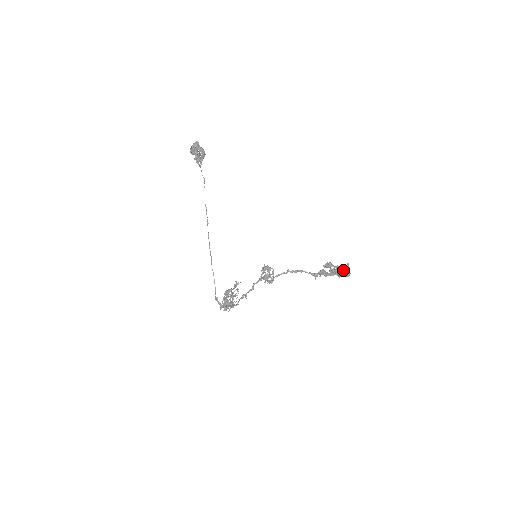
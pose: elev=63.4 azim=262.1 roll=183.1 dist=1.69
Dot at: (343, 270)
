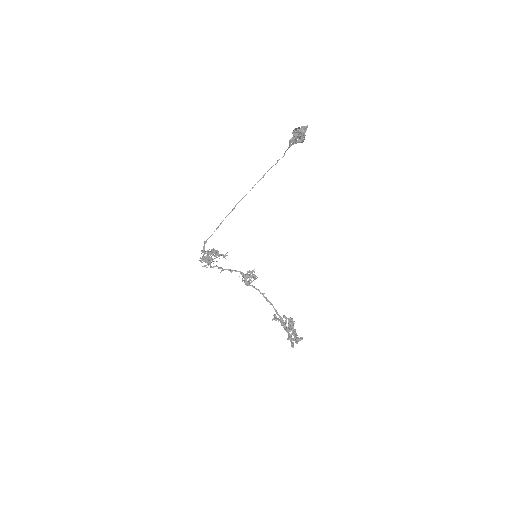
Dot at: (294, 339)
